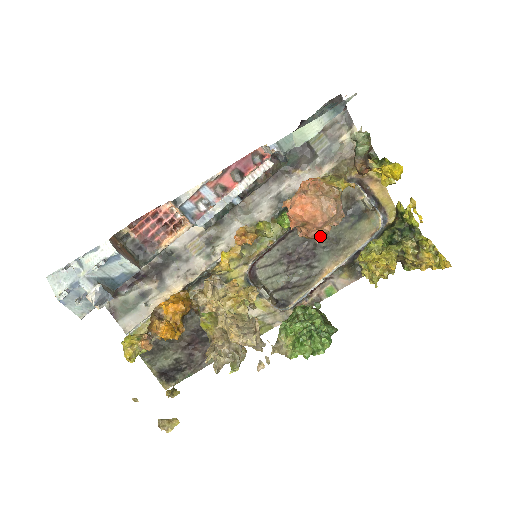
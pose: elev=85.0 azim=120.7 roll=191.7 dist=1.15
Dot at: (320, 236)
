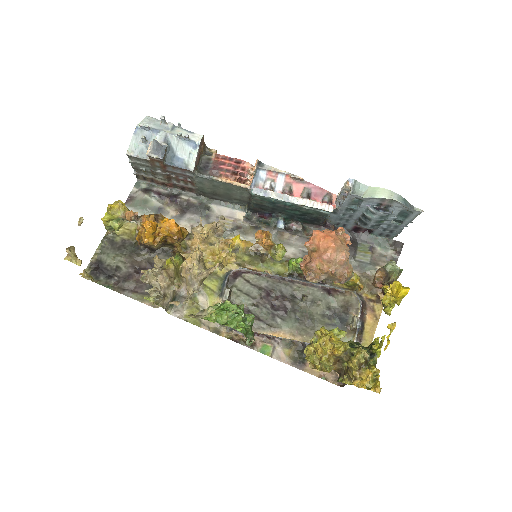
Dot at: (313, 277)
